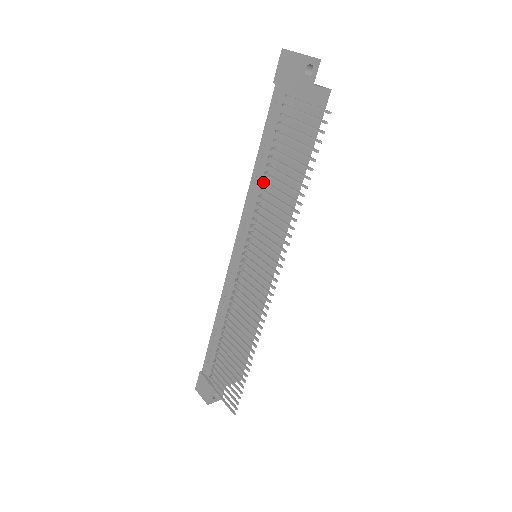
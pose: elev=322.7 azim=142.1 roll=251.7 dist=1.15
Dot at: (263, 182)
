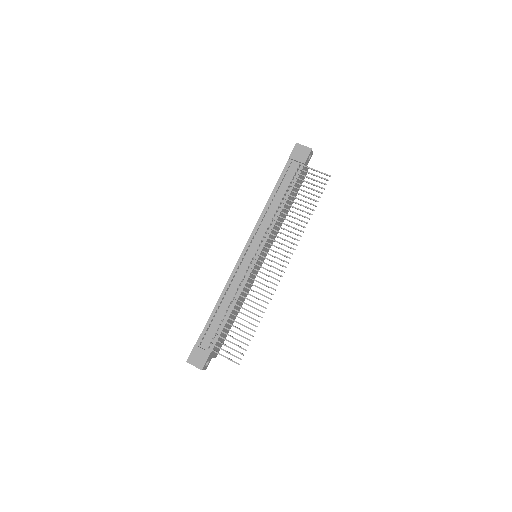
Dot at: (281, 207)
